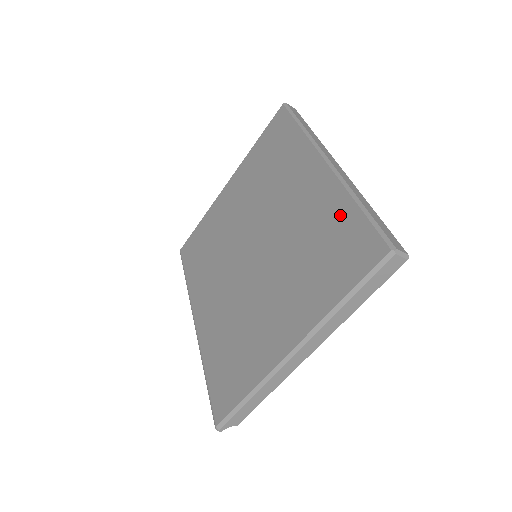
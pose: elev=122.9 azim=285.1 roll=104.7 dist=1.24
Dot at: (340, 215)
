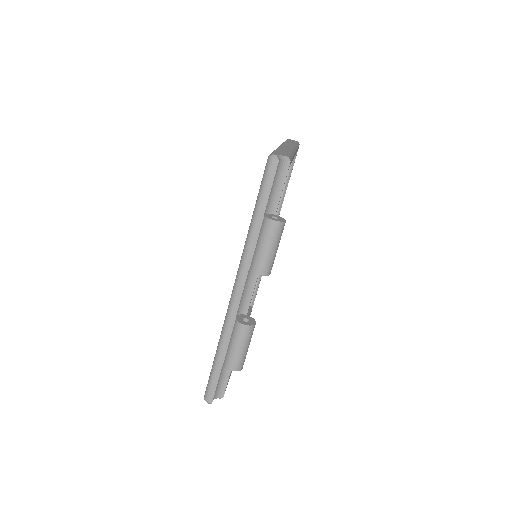
Dot at: occluded
